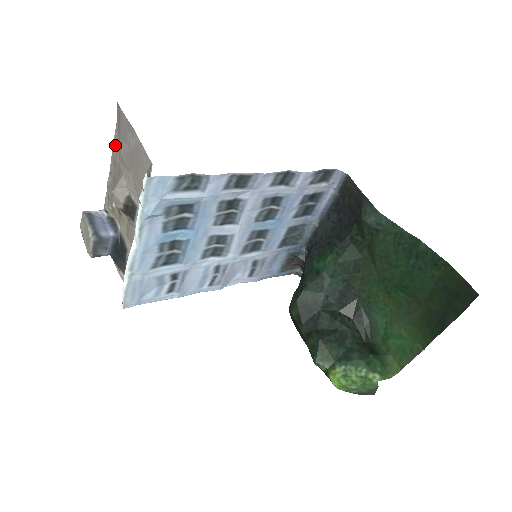
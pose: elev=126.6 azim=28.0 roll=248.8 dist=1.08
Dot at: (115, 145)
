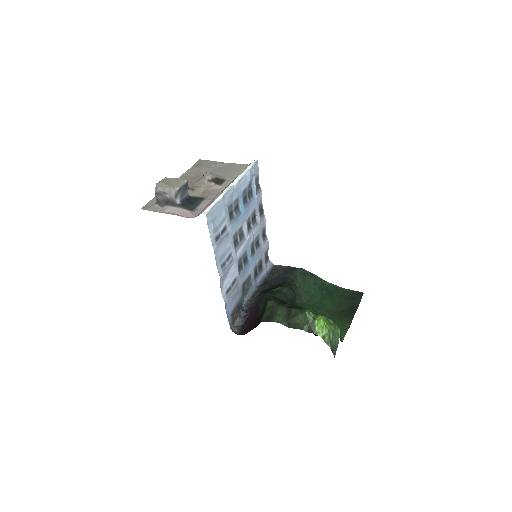
Dot at: (189, 172)
